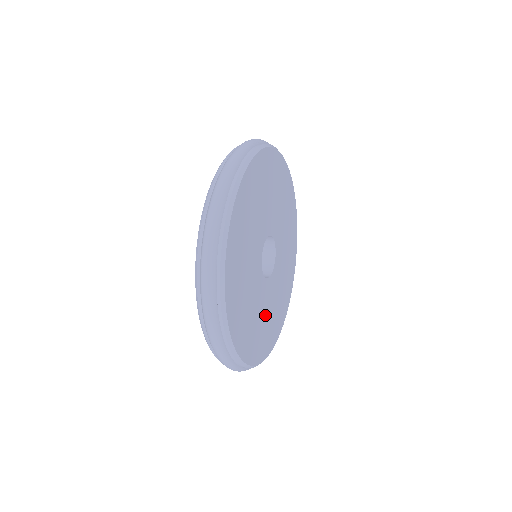
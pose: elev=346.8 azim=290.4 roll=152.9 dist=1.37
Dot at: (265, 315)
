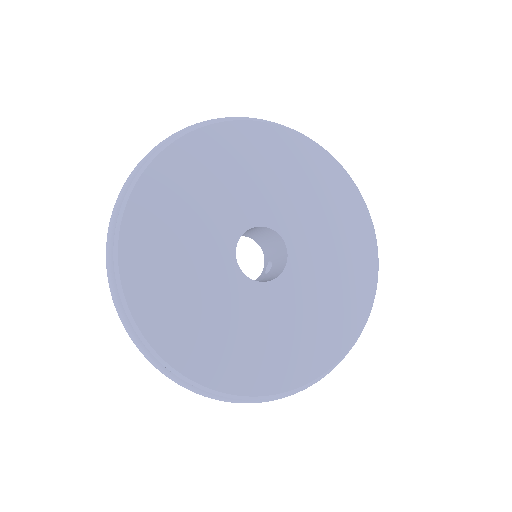
Dot at: (294, 322)
